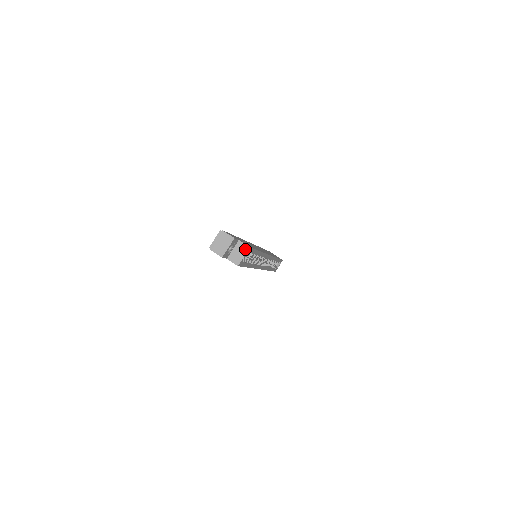
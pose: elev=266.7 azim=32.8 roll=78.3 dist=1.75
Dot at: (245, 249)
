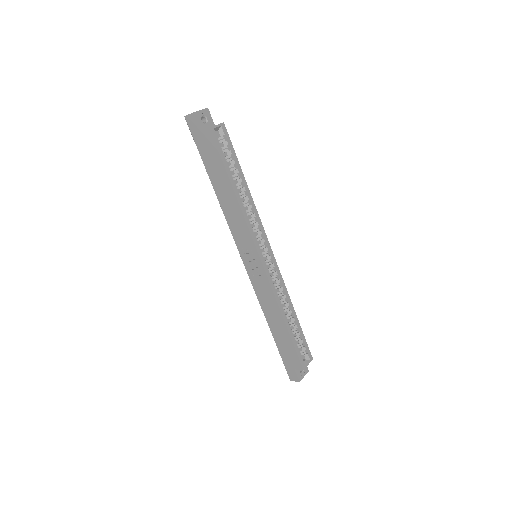
Dot at: (219, 124)
